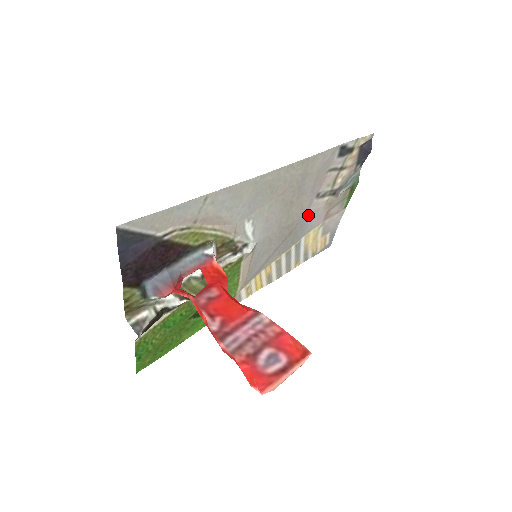
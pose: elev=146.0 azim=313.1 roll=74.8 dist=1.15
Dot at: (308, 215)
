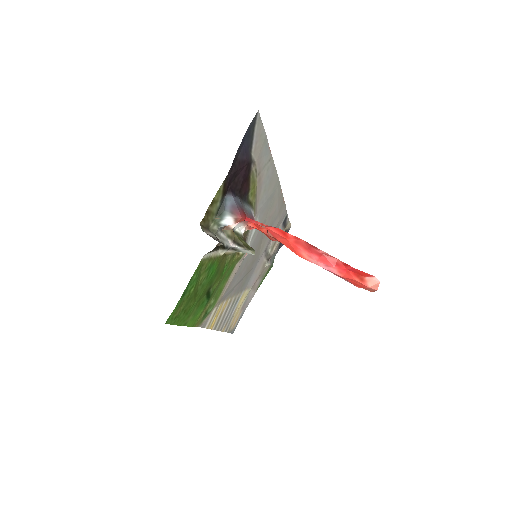
Dot at: (257, 266)
